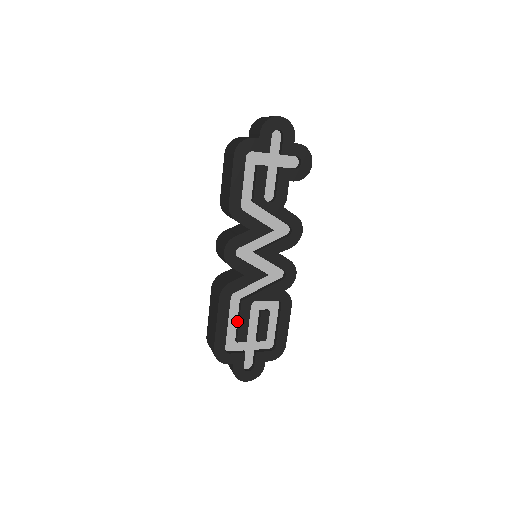
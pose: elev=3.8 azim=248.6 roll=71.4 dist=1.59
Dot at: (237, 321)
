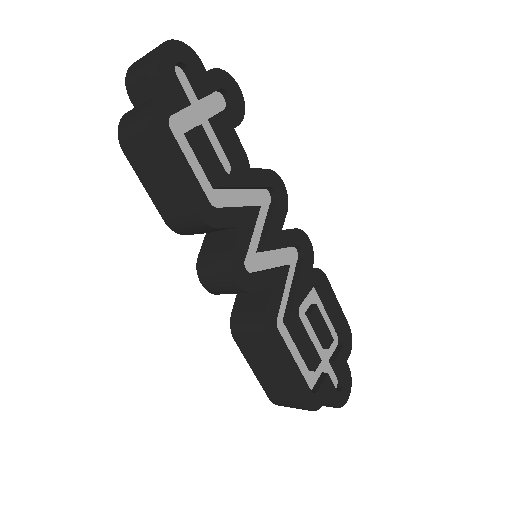
Dot at: (297, 348)
